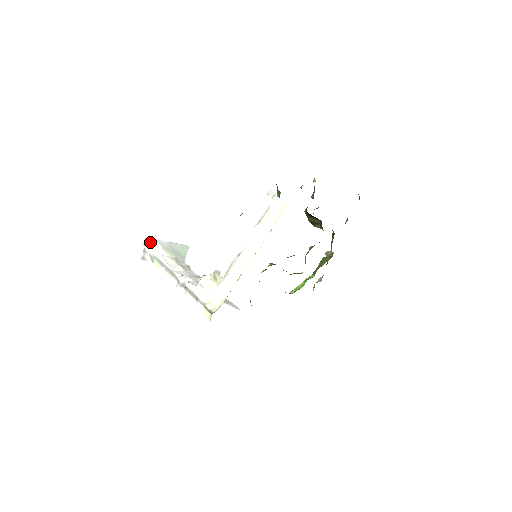
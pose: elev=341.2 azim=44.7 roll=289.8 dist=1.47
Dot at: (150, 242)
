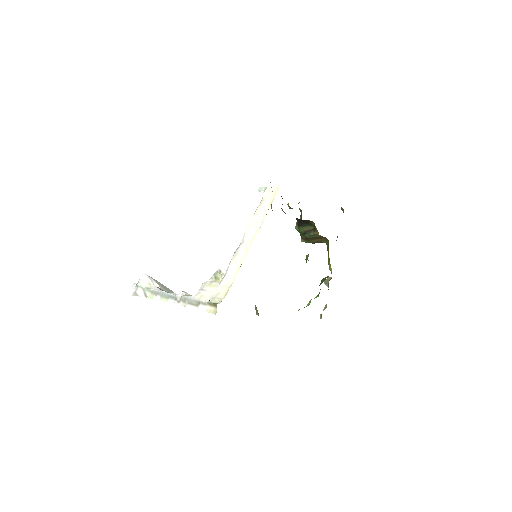
Dot at: (143, 277)
